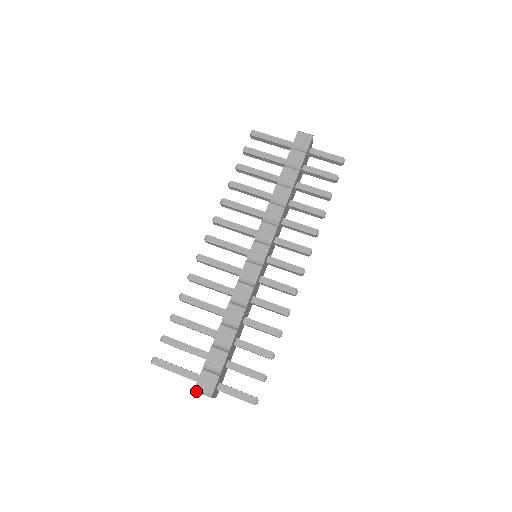
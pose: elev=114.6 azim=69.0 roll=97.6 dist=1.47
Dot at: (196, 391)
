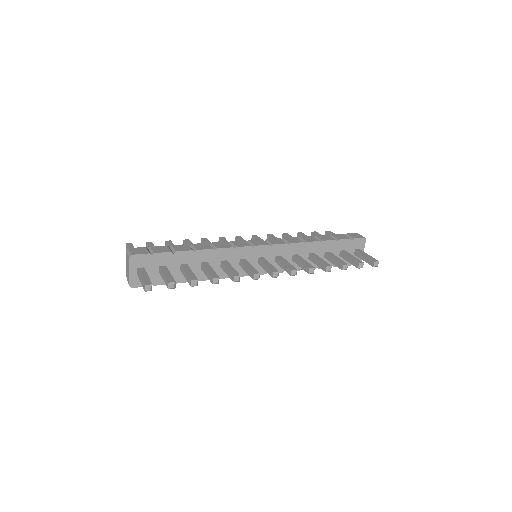
Dot at: (127, 251)
